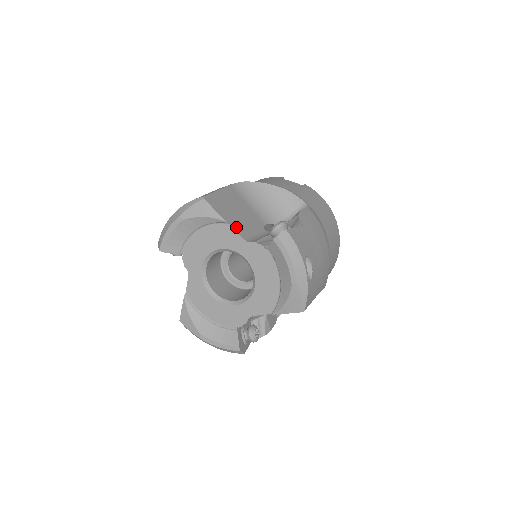
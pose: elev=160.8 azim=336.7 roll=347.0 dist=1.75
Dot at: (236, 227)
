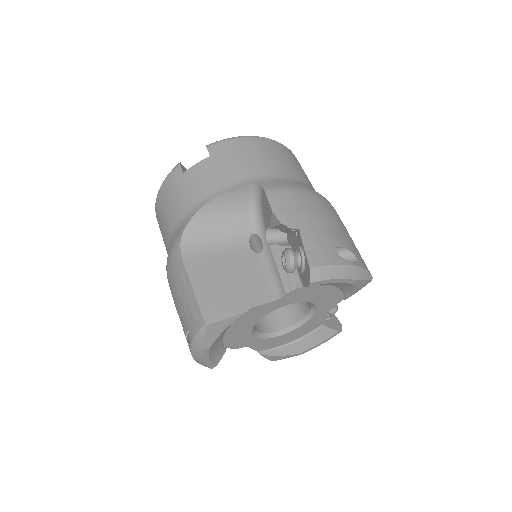
Dot at: (255, 301)
